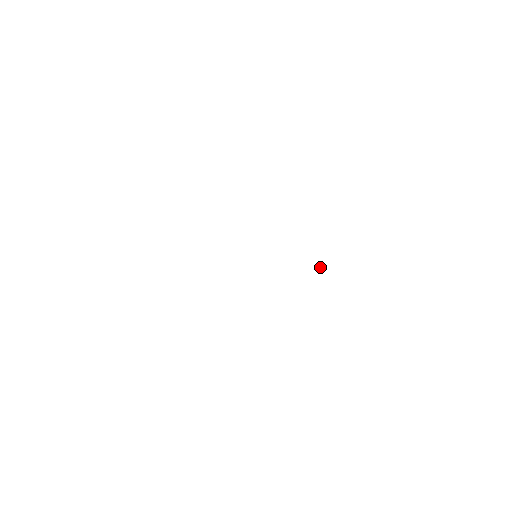
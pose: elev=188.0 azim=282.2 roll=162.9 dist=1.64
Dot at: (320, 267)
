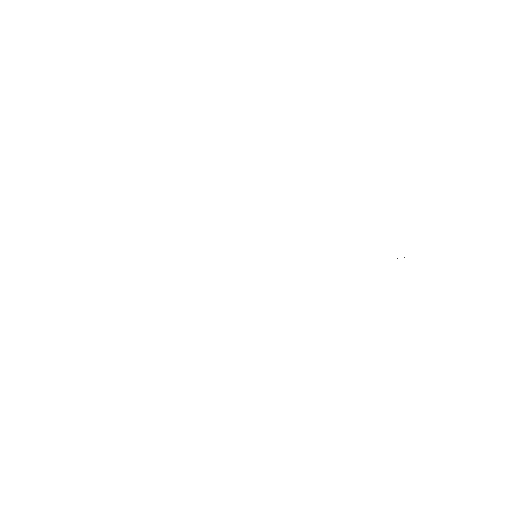
Dot at: occluded
